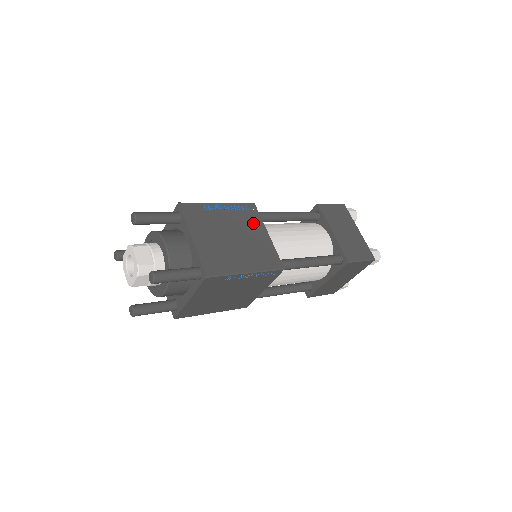
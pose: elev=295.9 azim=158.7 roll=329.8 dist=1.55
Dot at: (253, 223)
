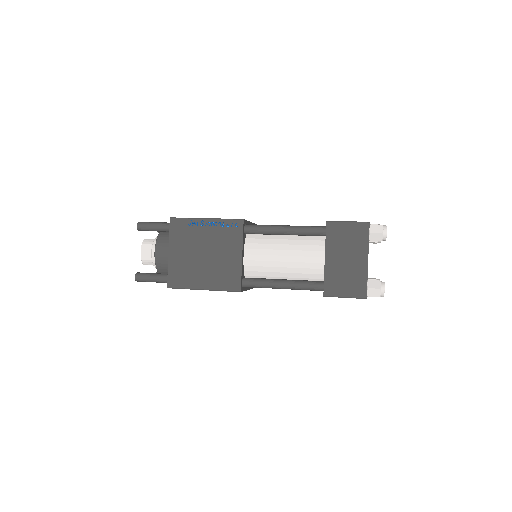
Dot at: (231, 242)
